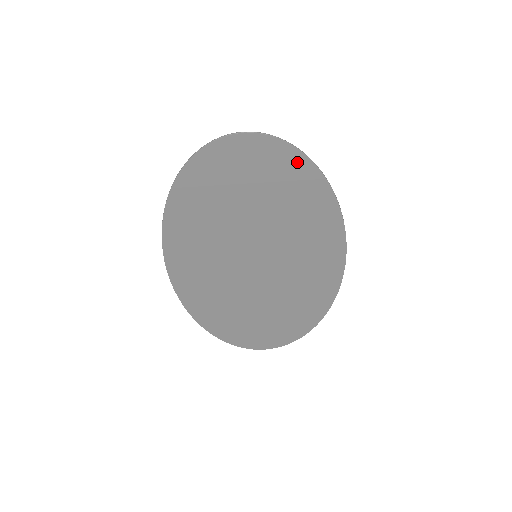
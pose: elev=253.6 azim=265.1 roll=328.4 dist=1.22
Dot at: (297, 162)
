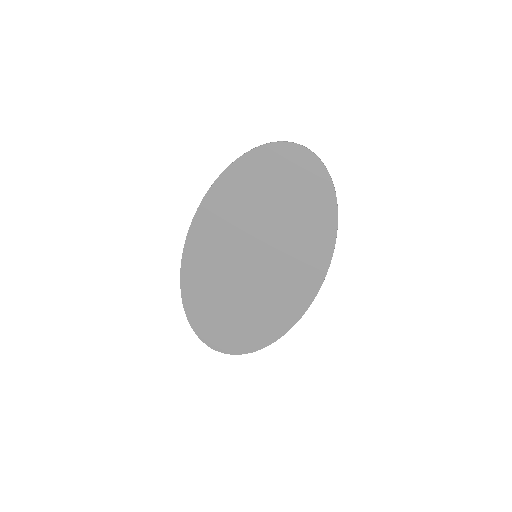
Dot at: (325, 186)
